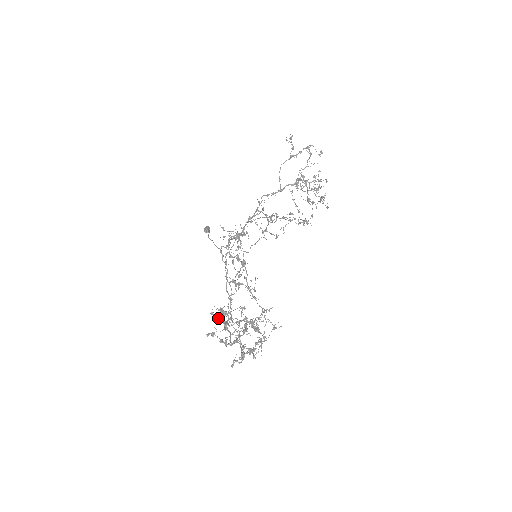
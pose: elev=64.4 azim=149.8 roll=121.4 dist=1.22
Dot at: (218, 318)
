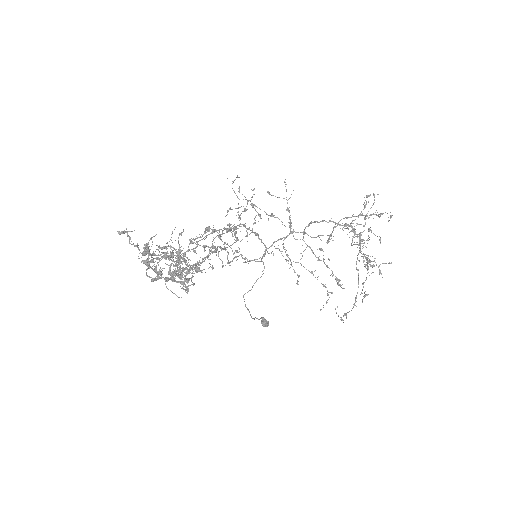
Dot at: occluded
